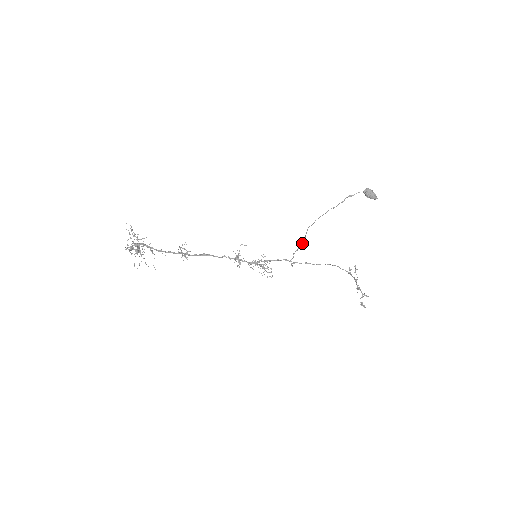
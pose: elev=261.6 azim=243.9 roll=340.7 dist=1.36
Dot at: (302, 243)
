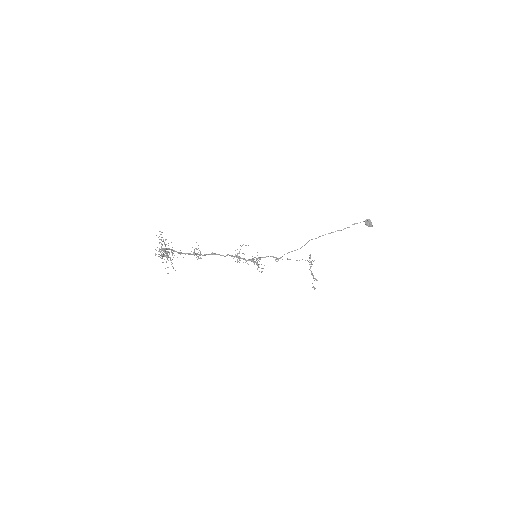
Dot at: occluded
